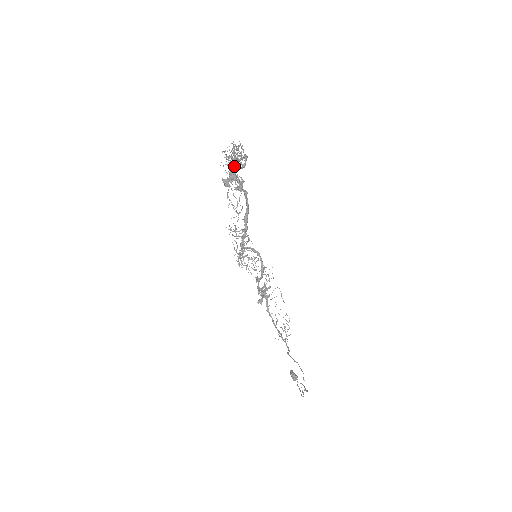
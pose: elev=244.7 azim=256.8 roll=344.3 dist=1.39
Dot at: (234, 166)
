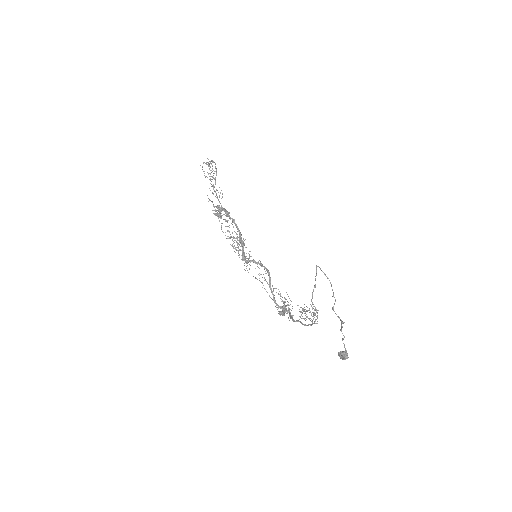
Dot at: (215, 192)
